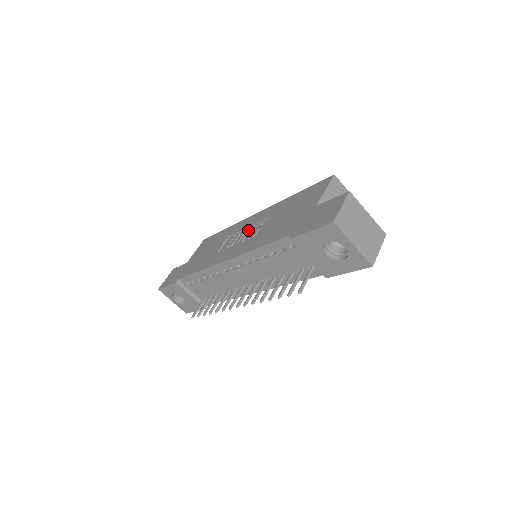
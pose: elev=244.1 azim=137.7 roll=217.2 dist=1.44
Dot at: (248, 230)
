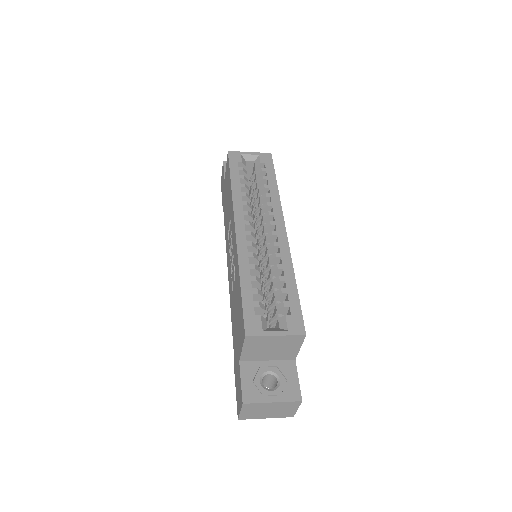
Dot at: (232, 255)
